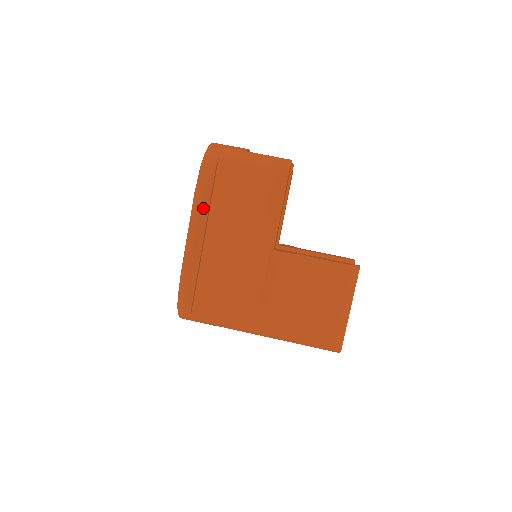
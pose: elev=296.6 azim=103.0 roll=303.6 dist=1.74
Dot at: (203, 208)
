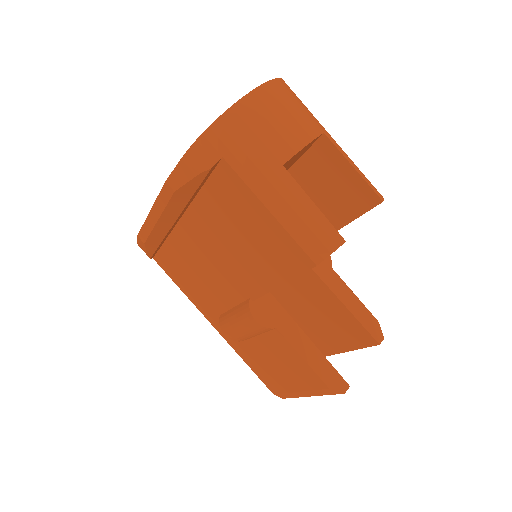
Dot at: (176, 202)
